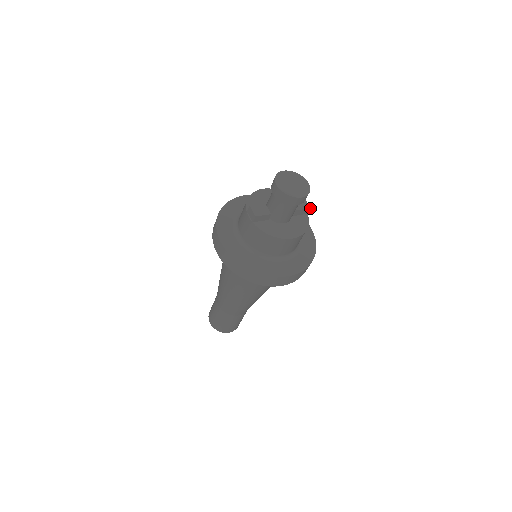
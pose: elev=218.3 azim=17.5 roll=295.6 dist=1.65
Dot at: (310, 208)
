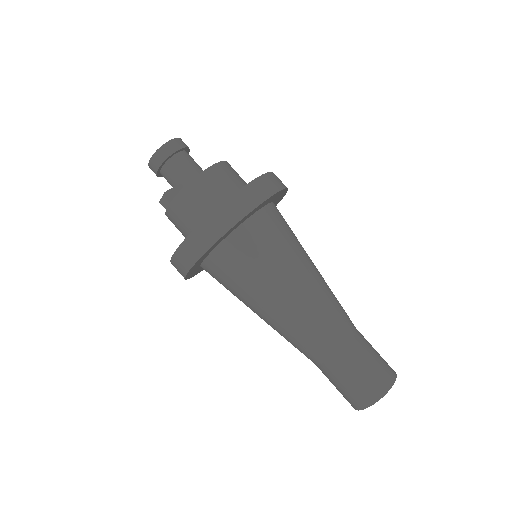
Dot at: occluded
